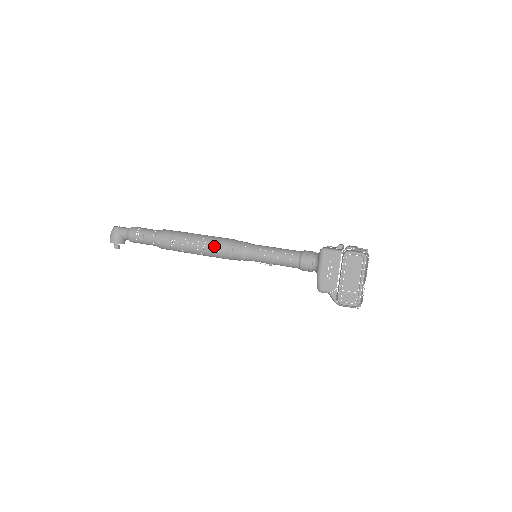
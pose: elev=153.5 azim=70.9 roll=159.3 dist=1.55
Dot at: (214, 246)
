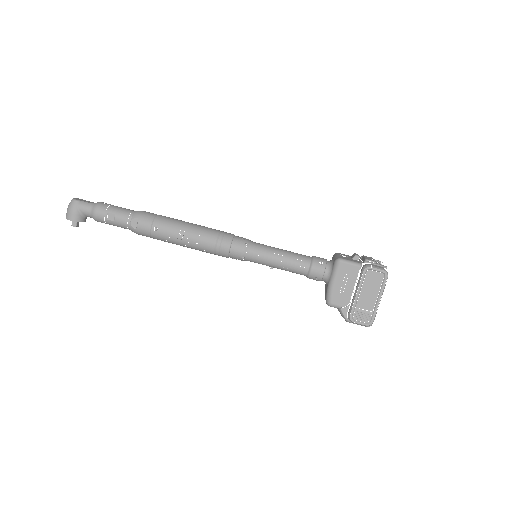
Dot at: (208, 240)
